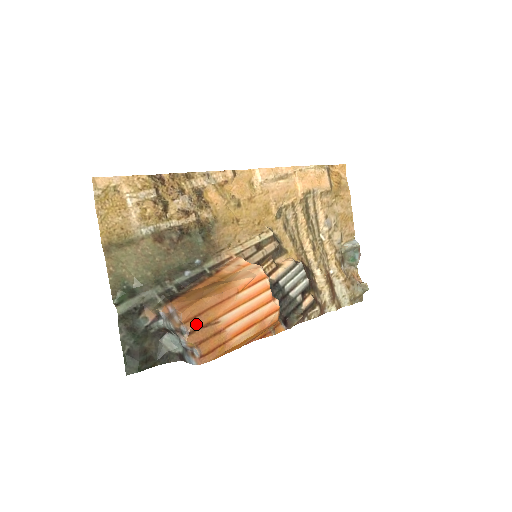
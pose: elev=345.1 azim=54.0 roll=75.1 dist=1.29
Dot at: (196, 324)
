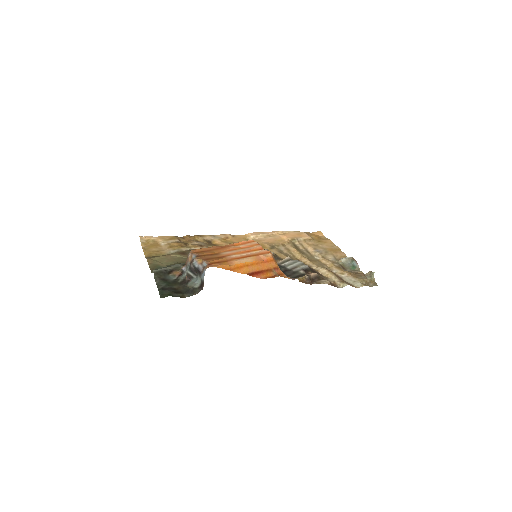
Dot at: (203, 253)
